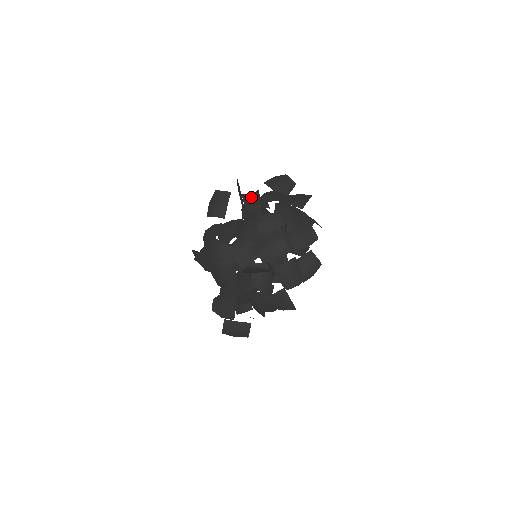
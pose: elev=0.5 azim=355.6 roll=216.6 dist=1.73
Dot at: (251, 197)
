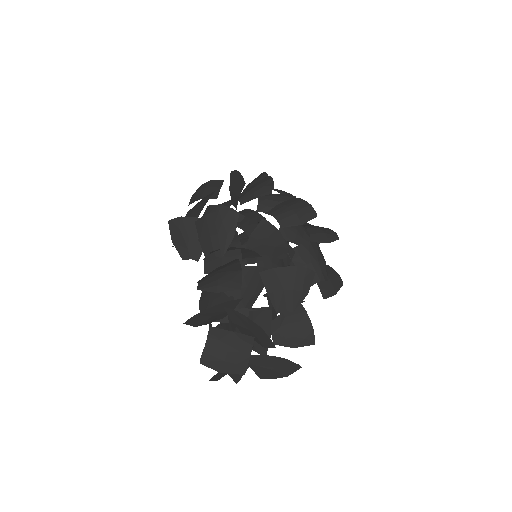
Dot at: (252, 181)
